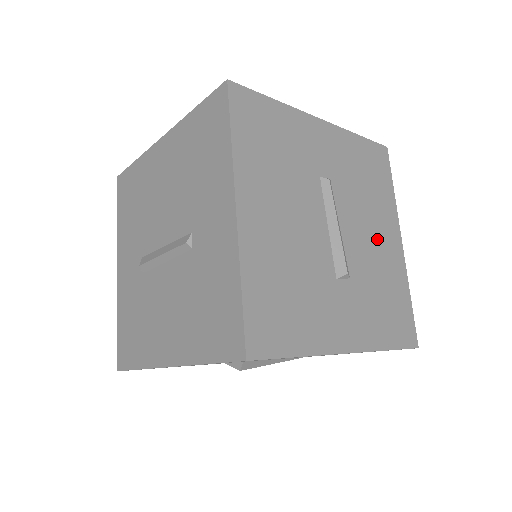
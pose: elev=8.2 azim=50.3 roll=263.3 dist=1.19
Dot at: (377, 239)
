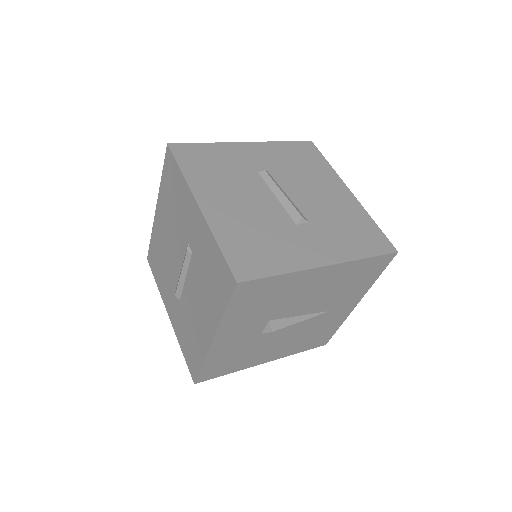
Dot at: (325, 195)
